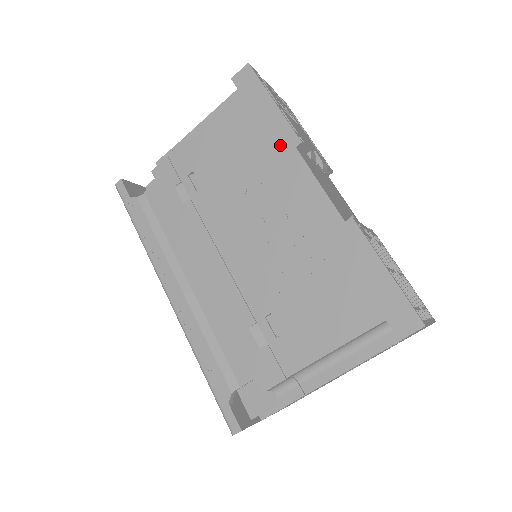
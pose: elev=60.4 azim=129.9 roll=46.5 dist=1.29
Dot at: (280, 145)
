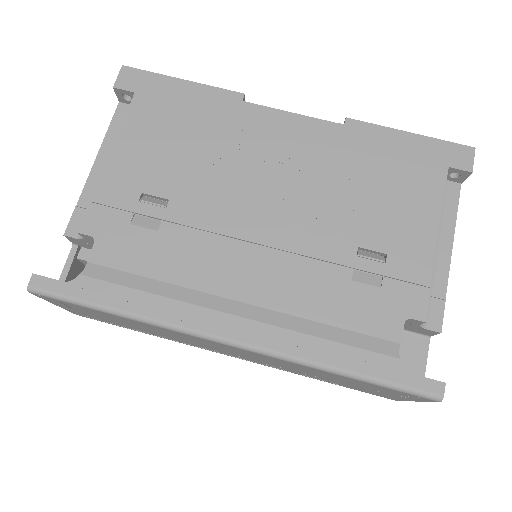
Dot at: (225, 108)
